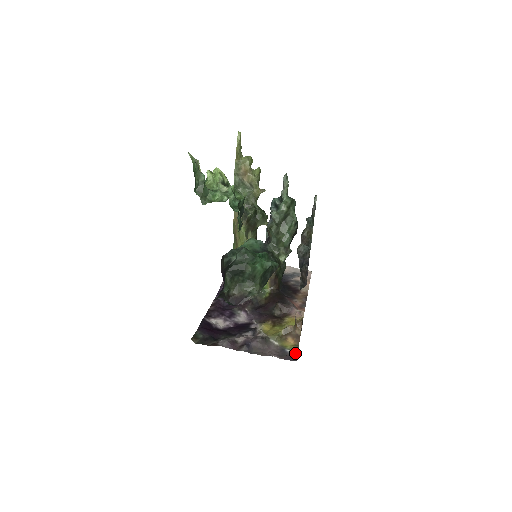
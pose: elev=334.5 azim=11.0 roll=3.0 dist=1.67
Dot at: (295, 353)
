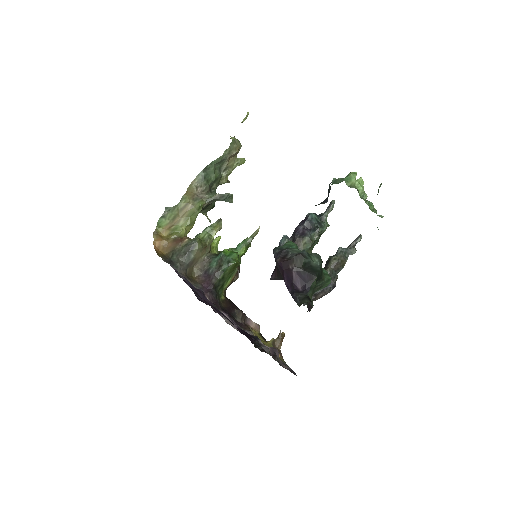
Dot at: occluded
